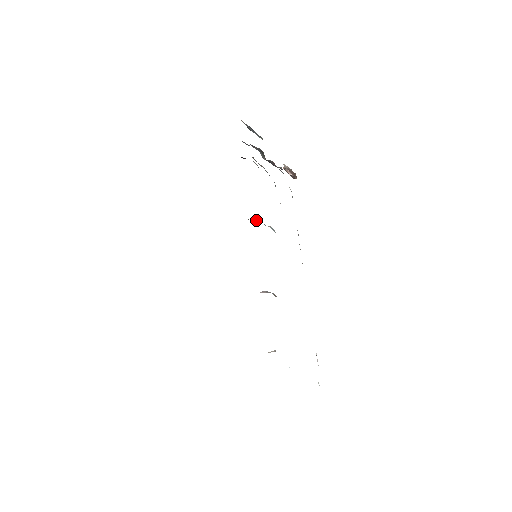
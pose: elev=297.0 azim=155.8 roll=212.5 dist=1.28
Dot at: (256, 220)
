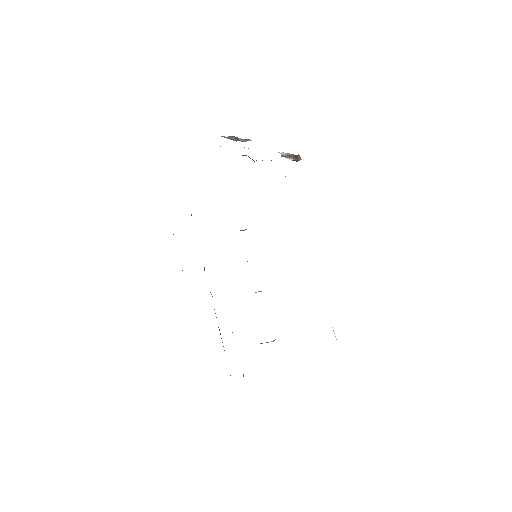
Dot at: (243, 230)
